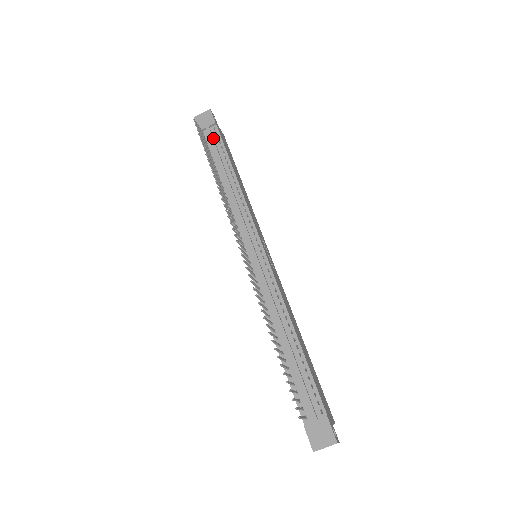
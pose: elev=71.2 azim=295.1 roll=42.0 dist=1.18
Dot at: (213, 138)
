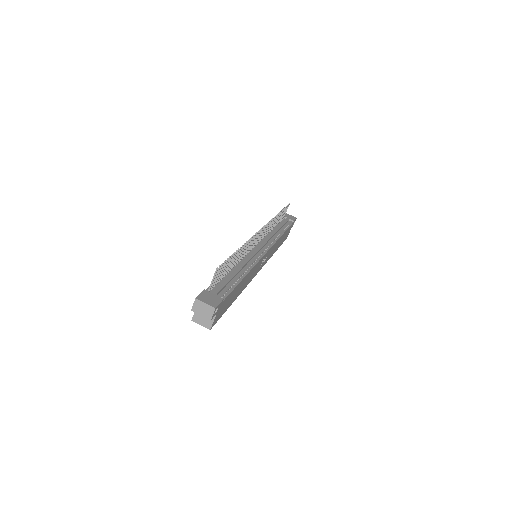
Dot at: (287, 222)
